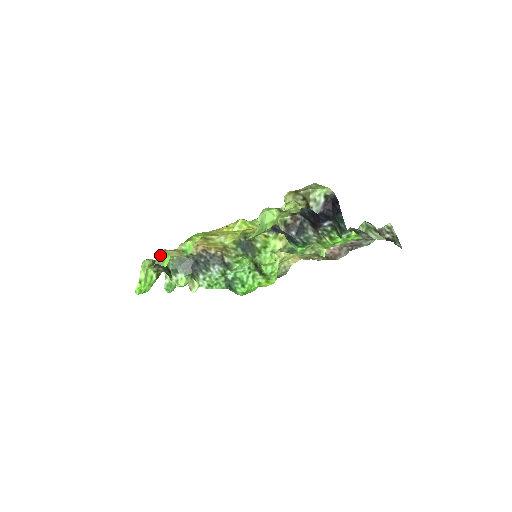
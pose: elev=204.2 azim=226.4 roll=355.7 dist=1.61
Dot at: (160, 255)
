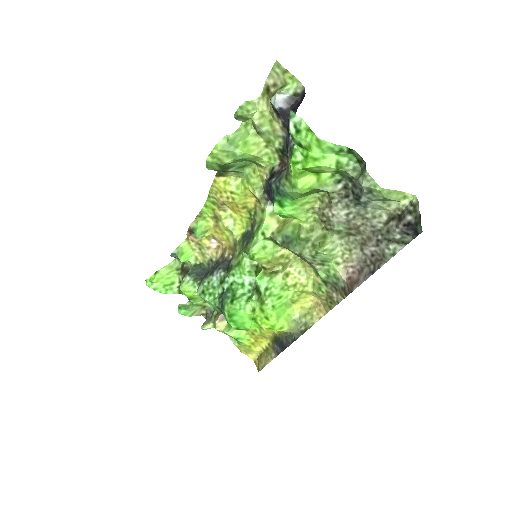
Dot at: (182, 244)
